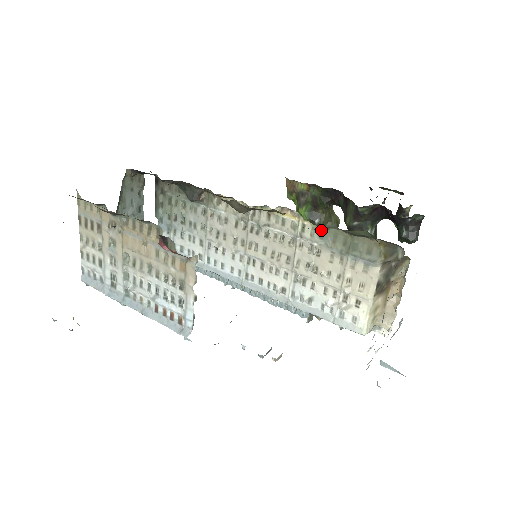
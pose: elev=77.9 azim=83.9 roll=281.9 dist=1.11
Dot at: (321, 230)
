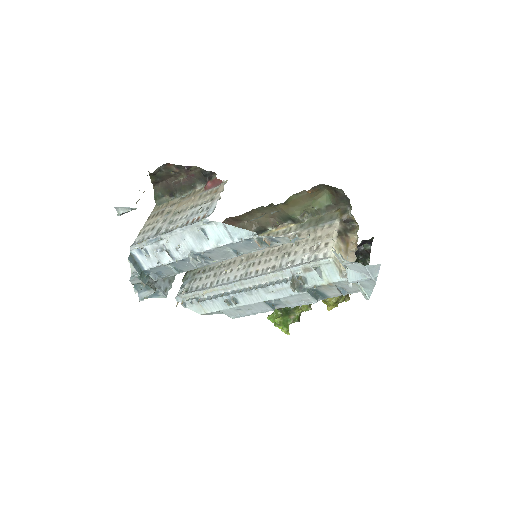
Dot at: (301, 224)
